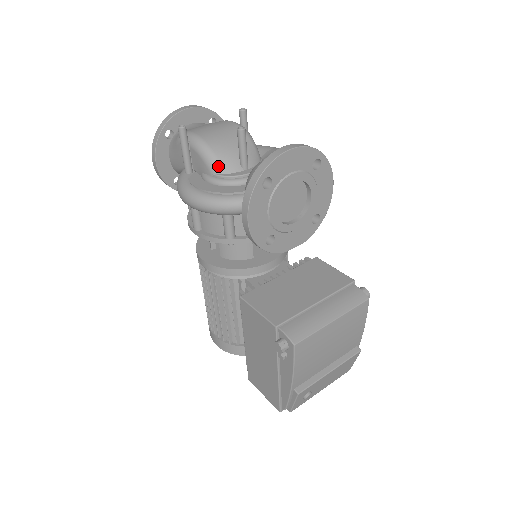
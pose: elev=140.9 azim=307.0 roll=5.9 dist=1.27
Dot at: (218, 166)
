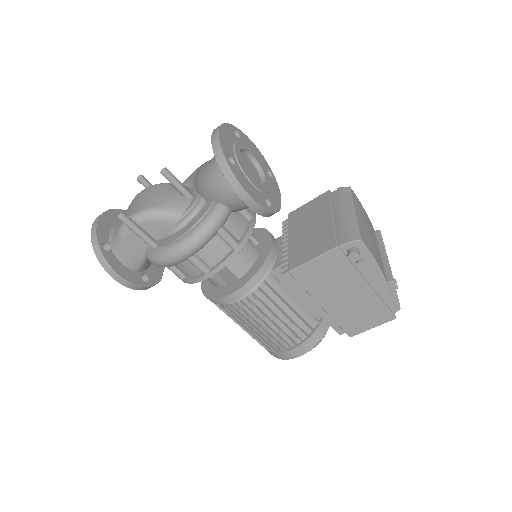
Dot at: (175, 211)
